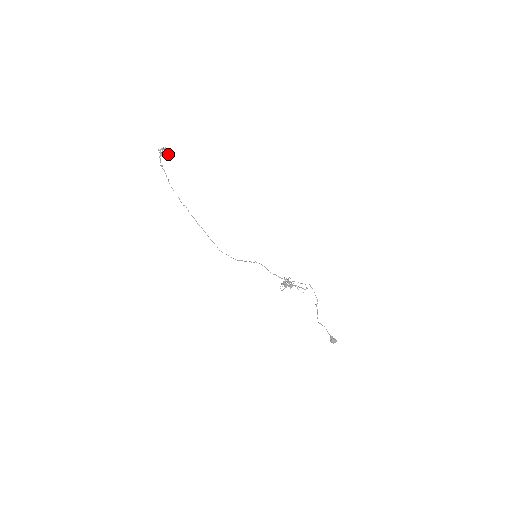
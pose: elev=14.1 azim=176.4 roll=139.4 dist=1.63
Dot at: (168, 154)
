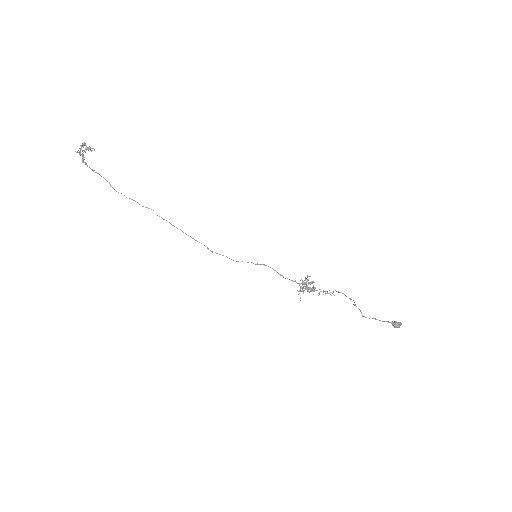
Dot at: (93, 148)
